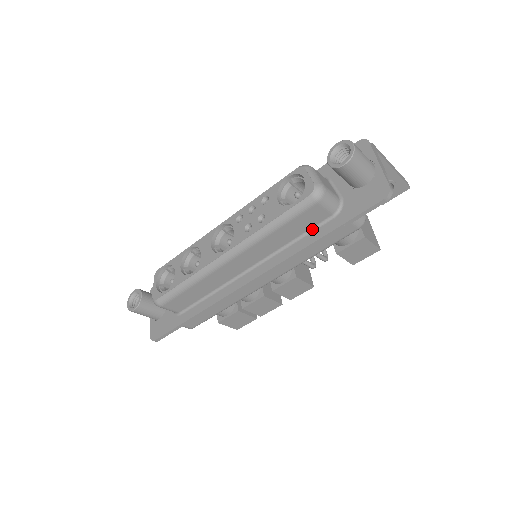
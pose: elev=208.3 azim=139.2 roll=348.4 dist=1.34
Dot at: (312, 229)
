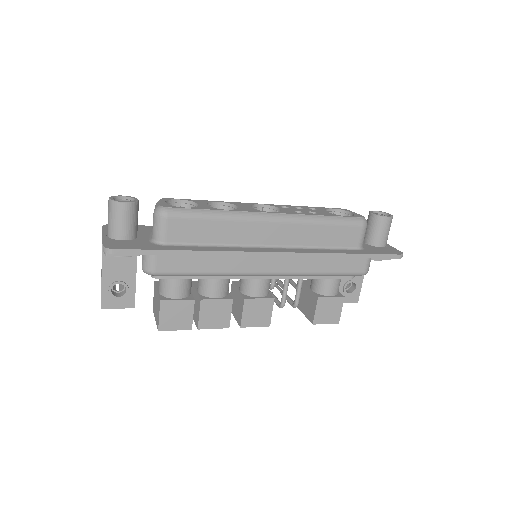
Dot at: (339, 248)
